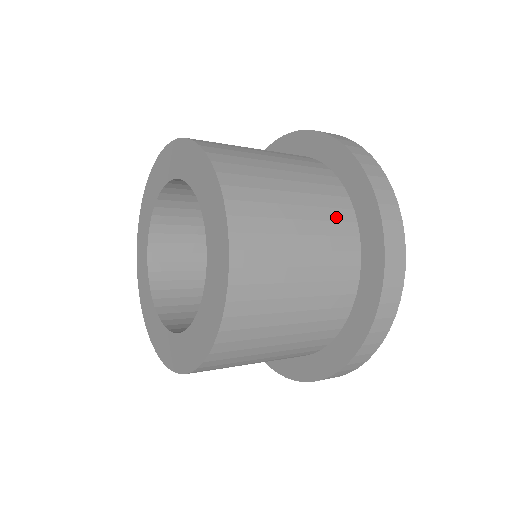
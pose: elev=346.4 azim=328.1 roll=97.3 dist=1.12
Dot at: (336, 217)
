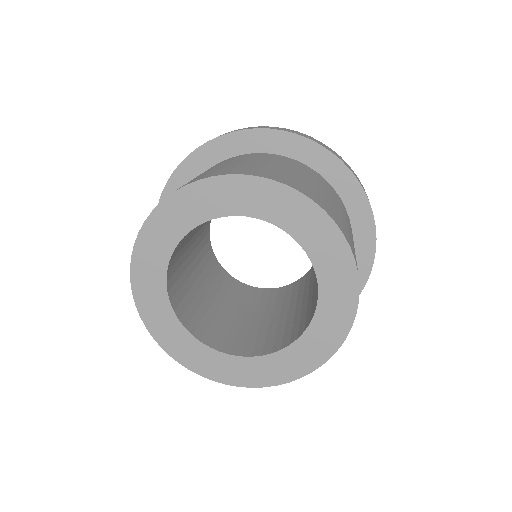
Dot at: (339, 200)
